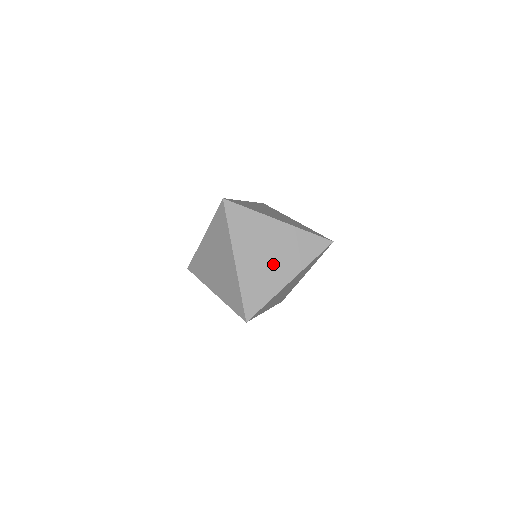
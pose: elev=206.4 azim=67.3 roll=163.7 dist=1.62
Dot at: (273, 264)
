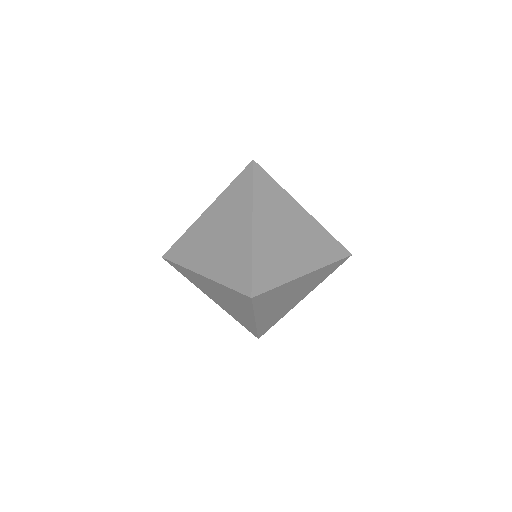
Dot at: (291, 301)
